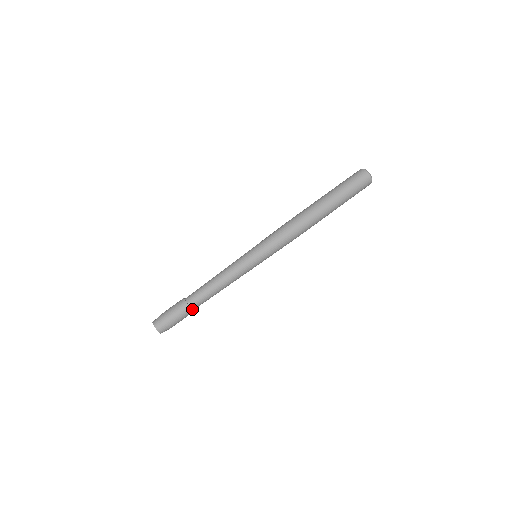
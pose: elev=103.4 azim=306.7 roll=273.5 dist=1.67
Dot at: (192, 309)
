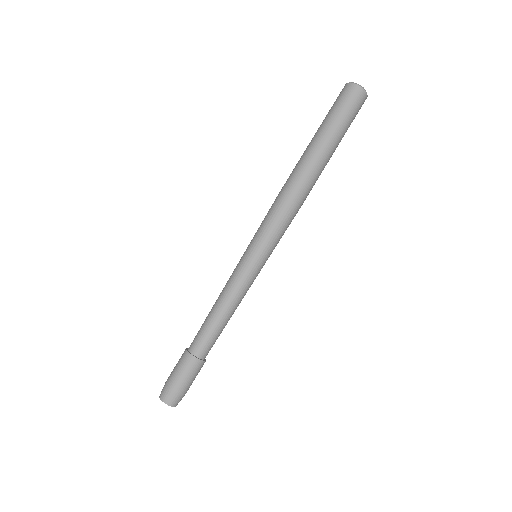
Dot at: (199, 358)
